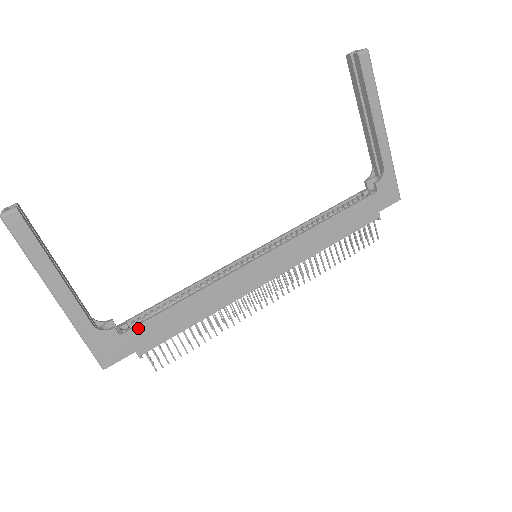
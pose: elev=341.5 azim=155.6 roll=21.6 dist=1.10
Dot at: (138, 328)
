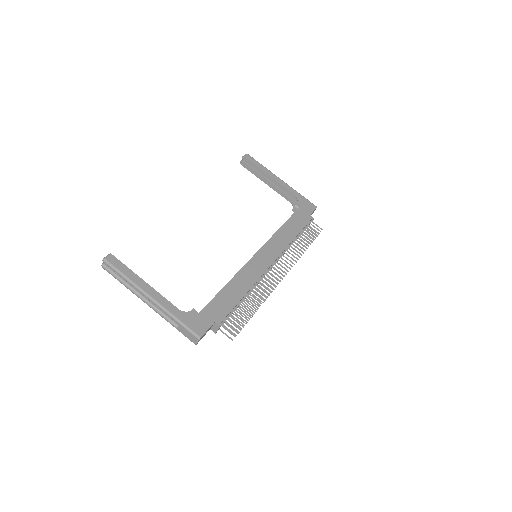
Dot at: (208, 306)
